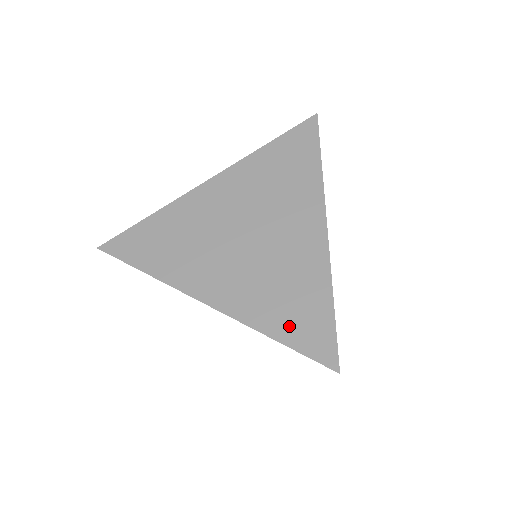
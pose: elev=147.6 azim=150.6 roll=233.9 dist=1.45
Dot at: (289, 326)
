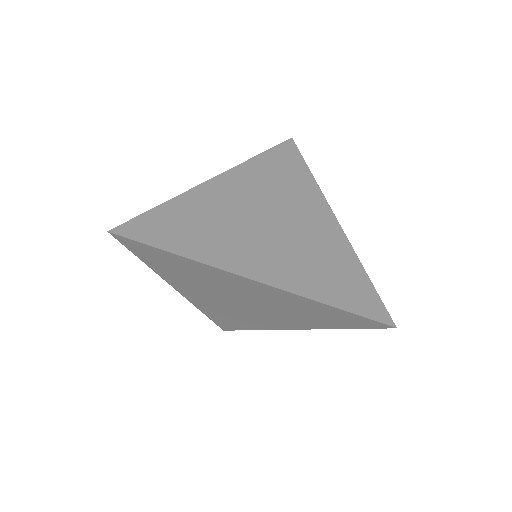
Dot at: (341, 294)
